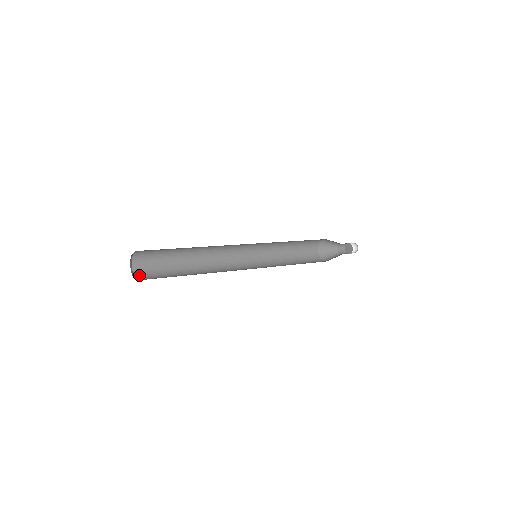
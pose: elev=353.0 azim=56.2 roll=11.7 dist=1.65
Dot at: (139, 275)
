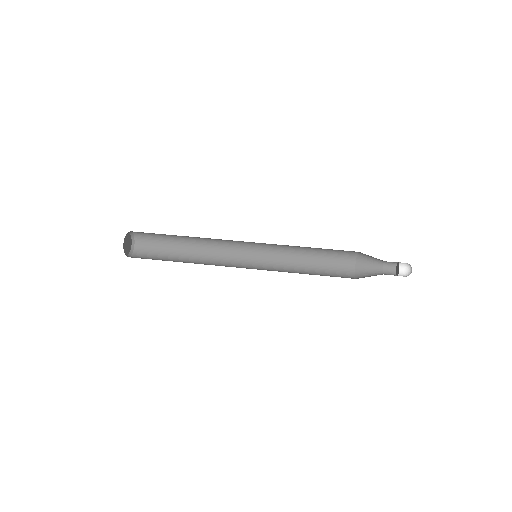
Dot at: (136, 255)
